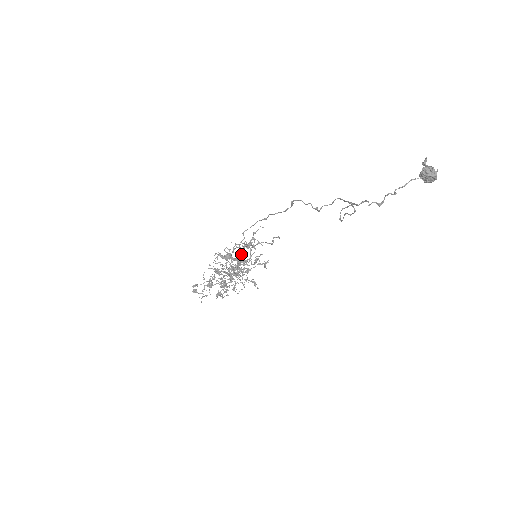
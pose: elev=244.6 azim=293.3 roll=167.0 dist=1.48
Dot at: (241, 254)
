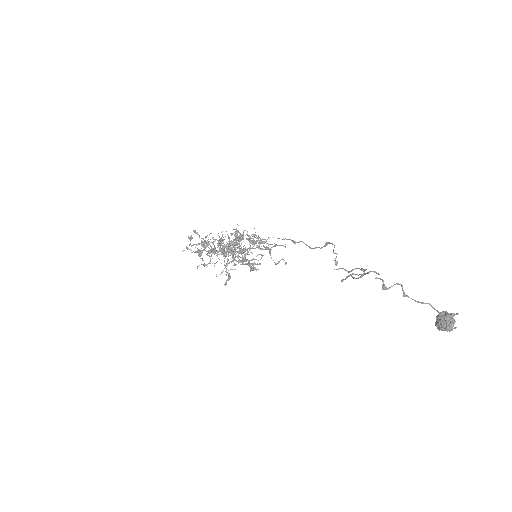
Dot at: (250, 241)
